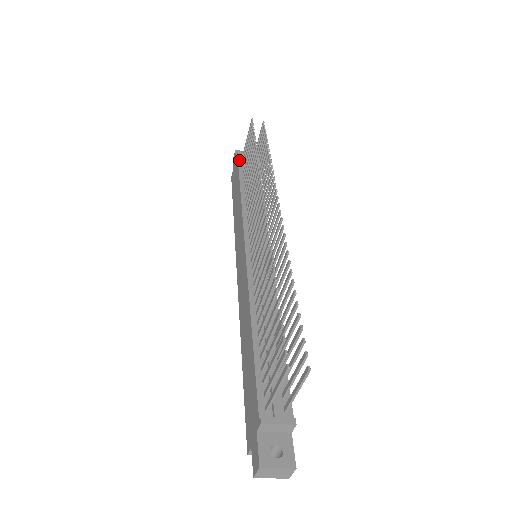
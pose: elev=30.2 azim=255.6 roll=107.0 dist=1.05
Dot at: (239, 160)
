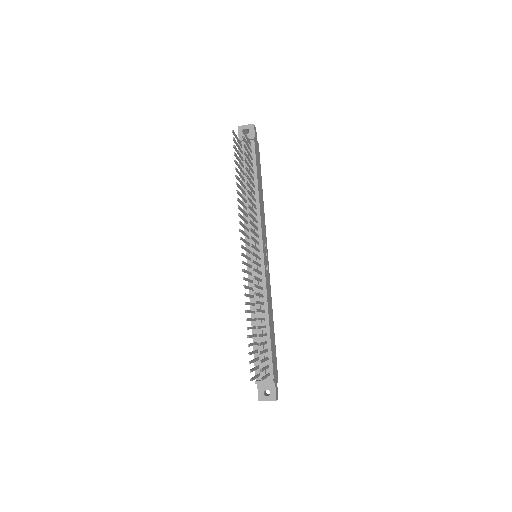
Dot at: occluded
